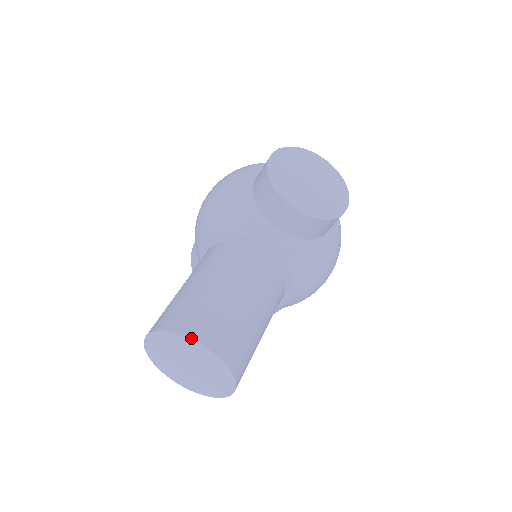
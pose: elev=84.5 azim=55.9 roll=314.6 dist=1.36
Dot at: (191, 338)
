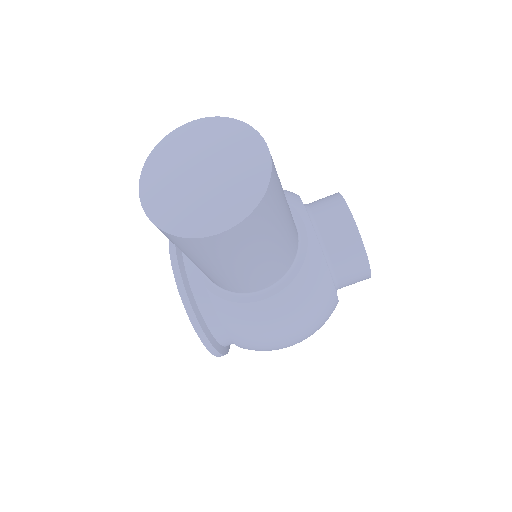
Dot at: (260, 135)
